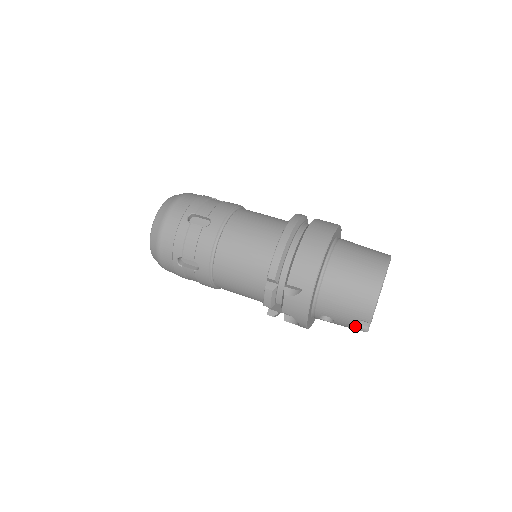
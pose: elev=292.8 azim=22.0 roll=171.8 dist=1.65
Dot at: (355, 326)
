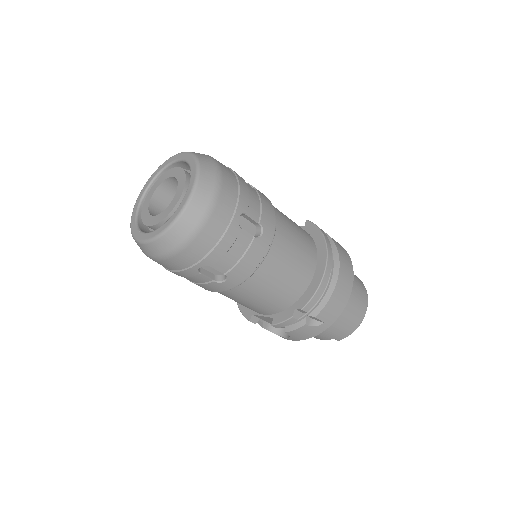
Dot at: (322, 339)
